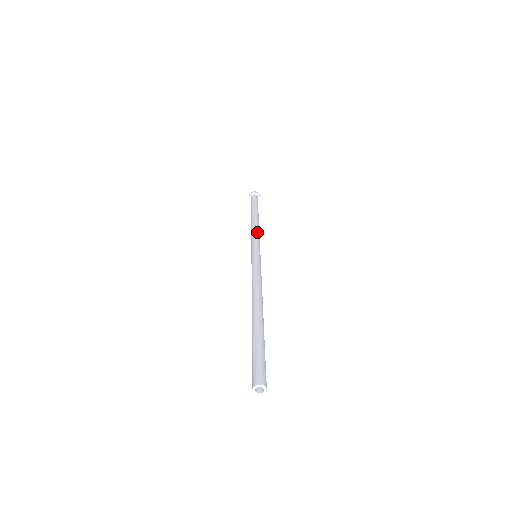
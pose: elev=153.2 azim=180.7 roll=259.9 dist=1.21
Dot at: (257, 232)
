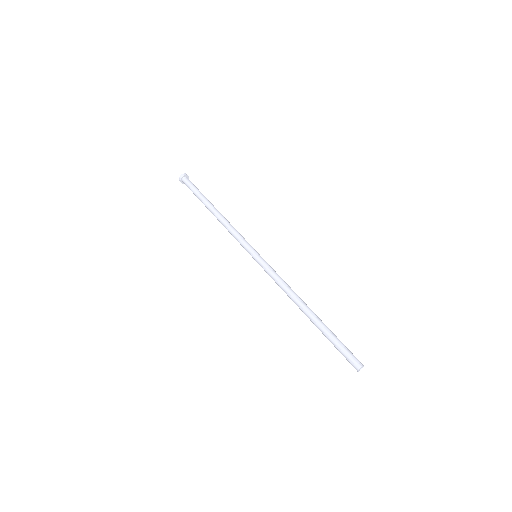
Dot at: occluded
